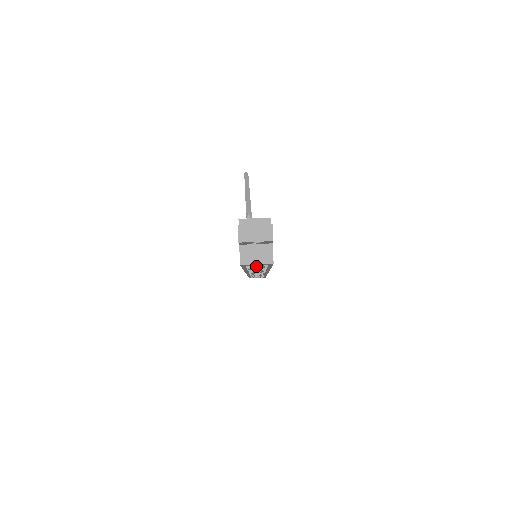
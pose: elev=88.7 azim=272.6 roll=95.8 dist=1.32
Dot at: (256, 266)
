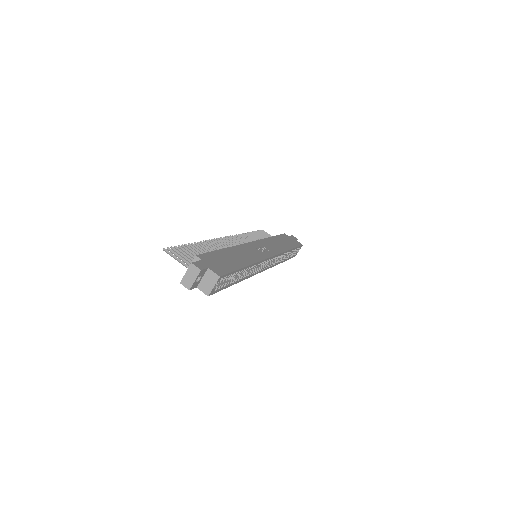
Dot at: occluded
